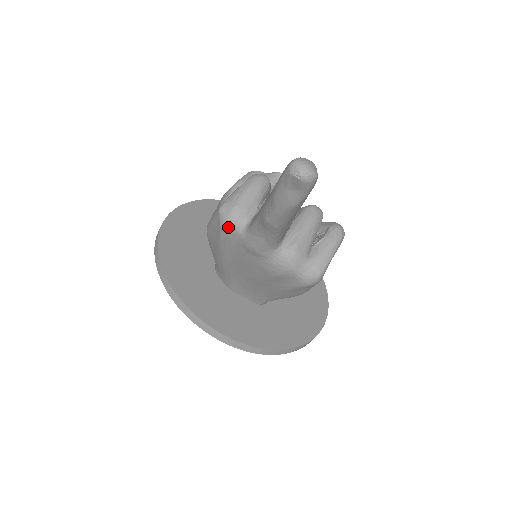
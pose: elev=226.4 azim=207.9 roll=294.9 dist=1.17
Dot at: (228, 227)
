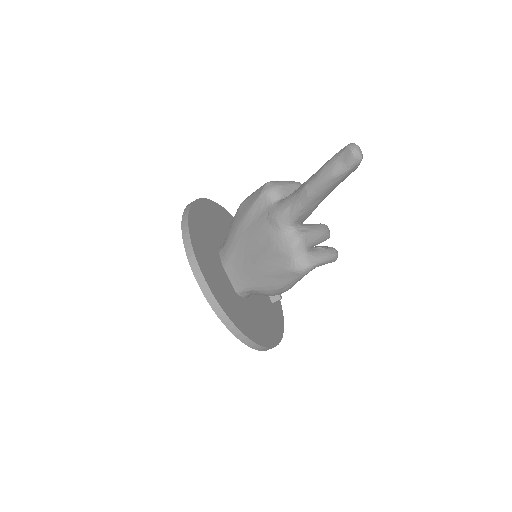
Dot at: (266, 195)
